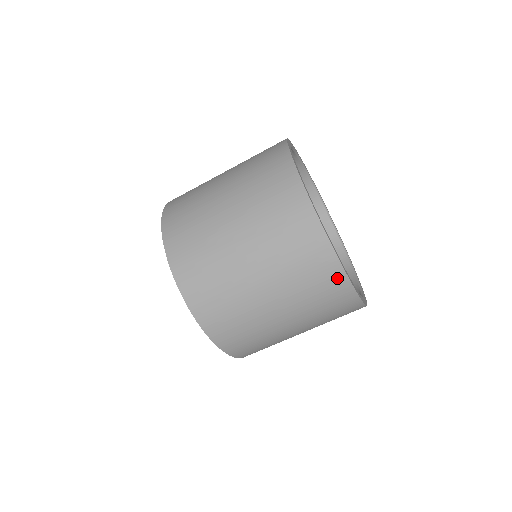
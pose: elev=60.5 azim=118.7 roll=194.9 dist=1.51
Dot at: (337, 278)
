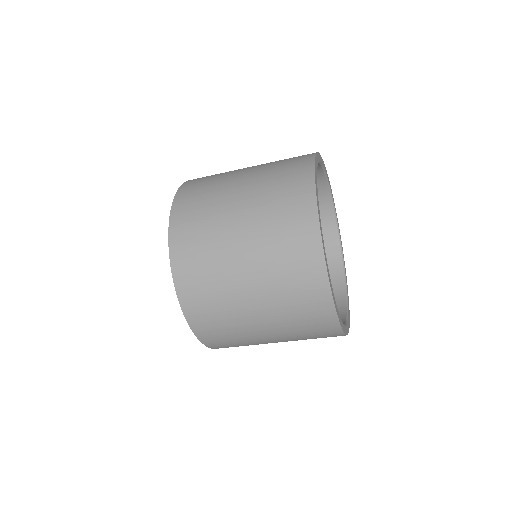
Dot at: occluded
